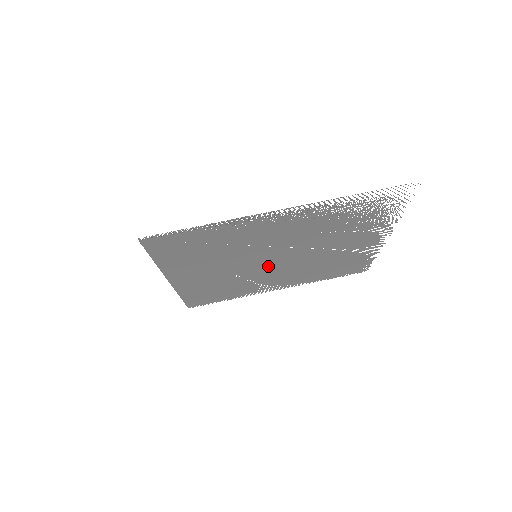
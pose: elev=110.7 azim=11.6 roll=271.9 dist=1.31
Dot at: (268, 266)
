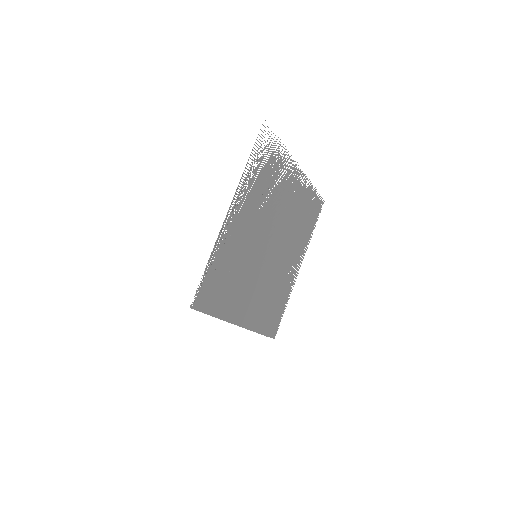
Dot at: (271, 257)
